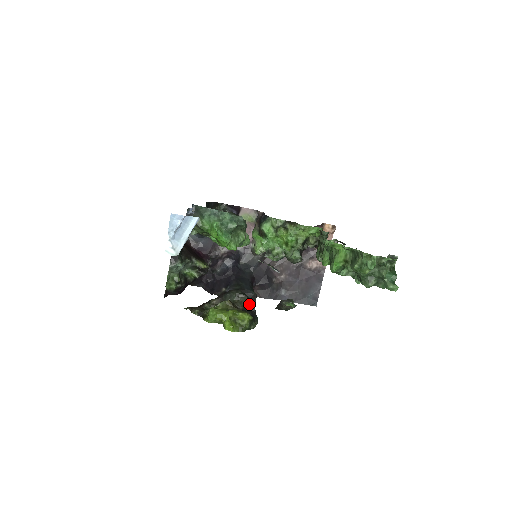
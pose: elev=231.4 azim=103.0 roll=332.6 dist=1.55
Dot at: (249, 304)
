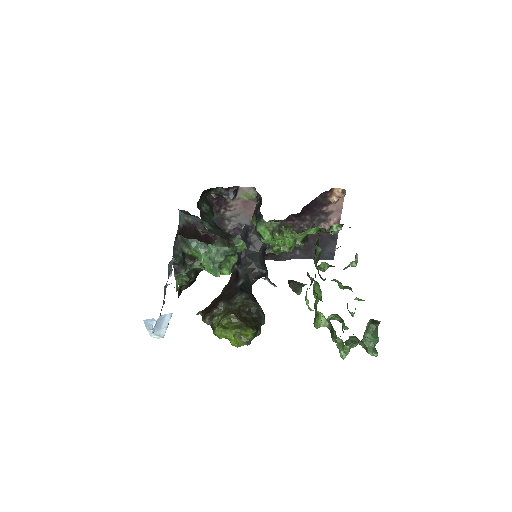
Dot at: (254, 306)
